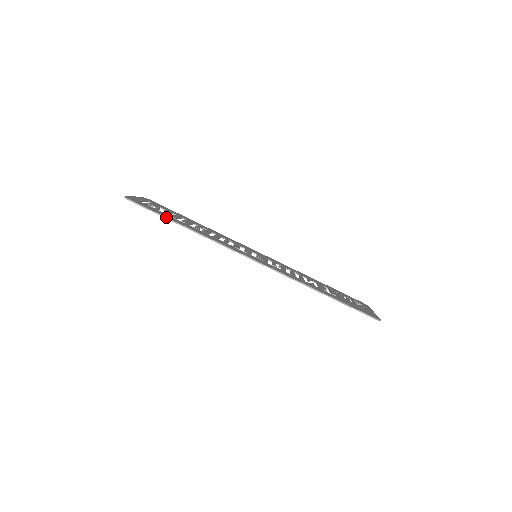
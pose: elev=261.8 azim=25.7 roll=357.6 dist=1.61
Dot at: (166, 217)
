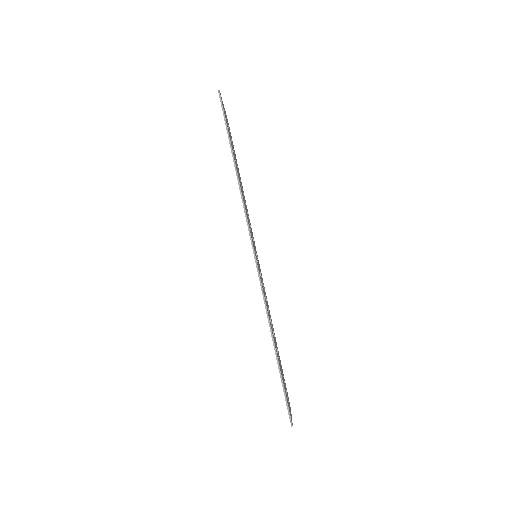
Dot at: occluded
